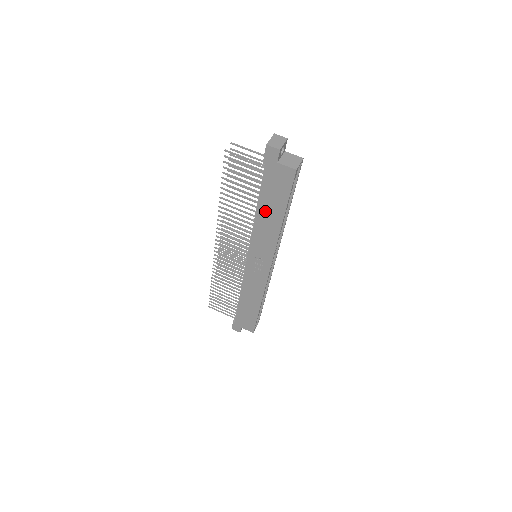
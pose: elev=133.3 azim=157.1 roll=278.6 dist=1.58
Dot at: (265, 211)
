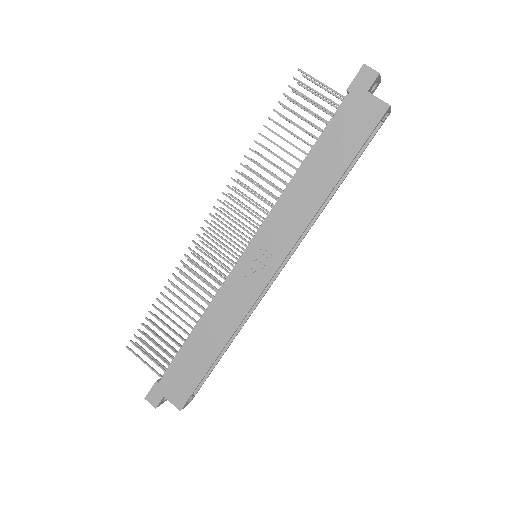
Dot at: (315, 167)
